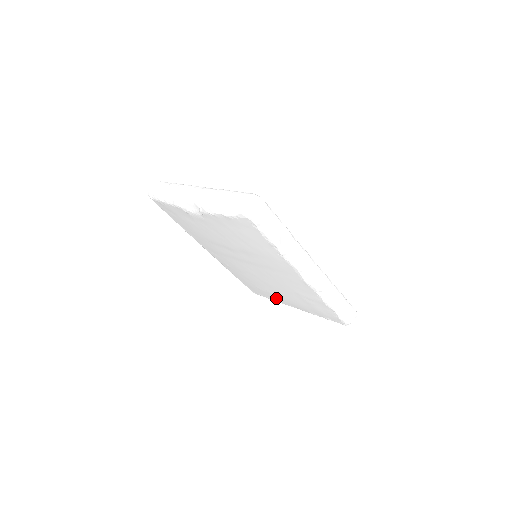
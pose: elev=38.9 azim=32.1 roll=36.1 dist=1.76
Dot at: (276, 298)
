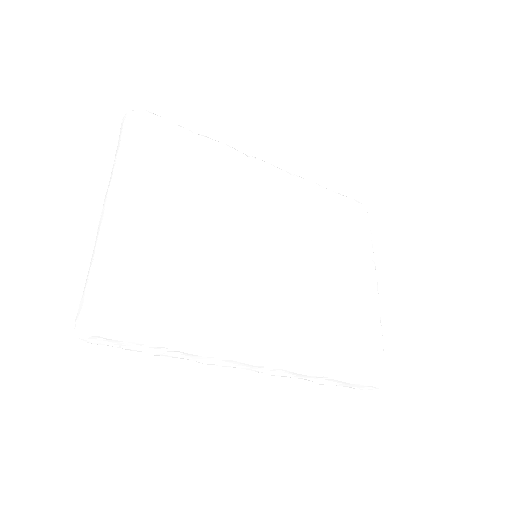
Dot at: occluded
